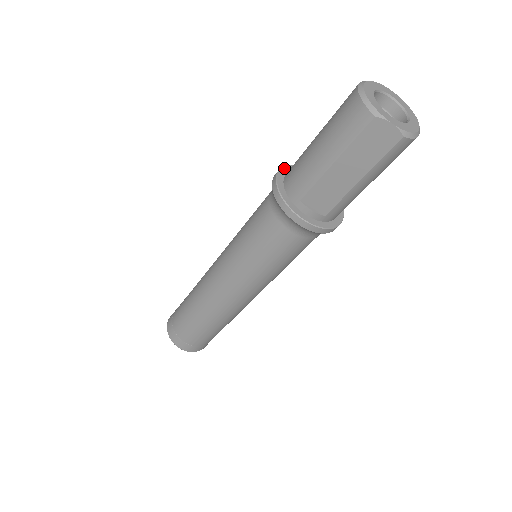
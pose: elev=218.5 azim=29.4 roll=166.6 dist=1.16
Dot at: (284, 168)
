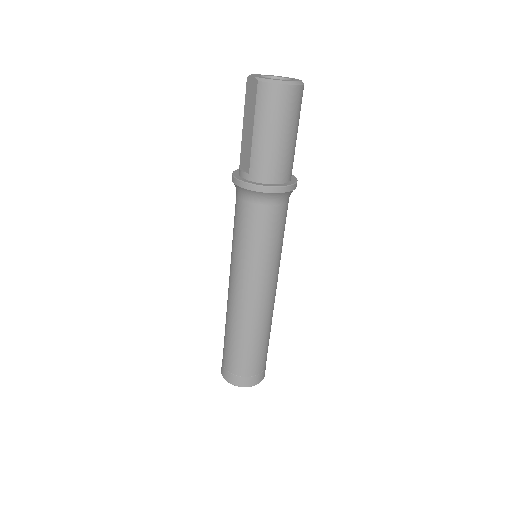
Dot at: occluded
